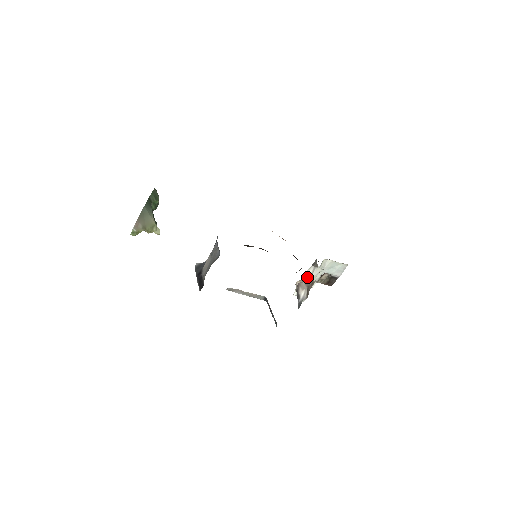
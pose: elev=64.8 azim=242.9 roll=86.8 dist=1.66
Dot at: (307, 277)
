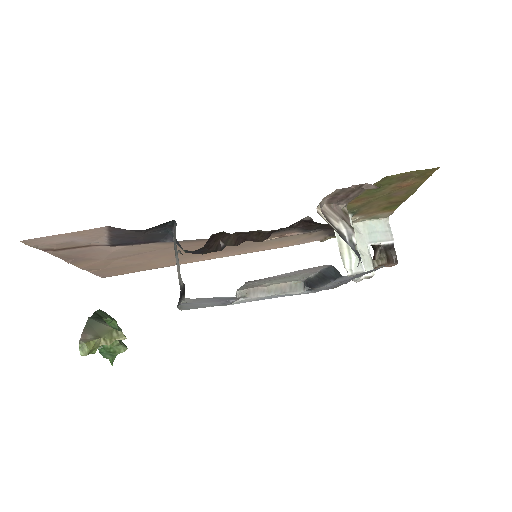
Dot at: occluded
